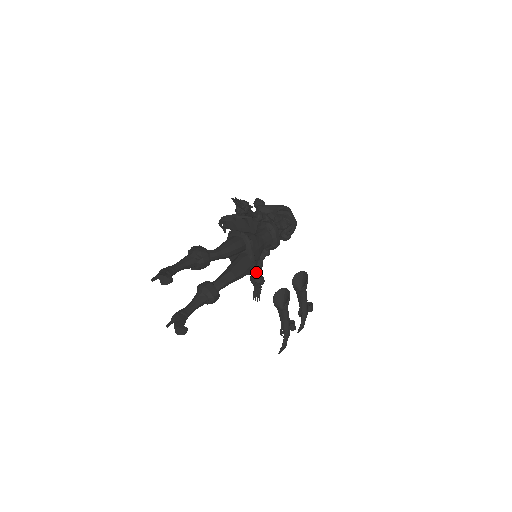
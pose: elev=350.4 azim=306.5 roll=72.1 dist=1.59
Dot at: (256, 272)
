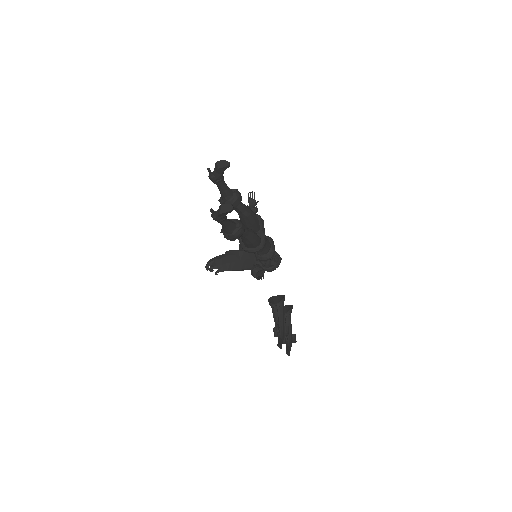
Dot at: occluded
